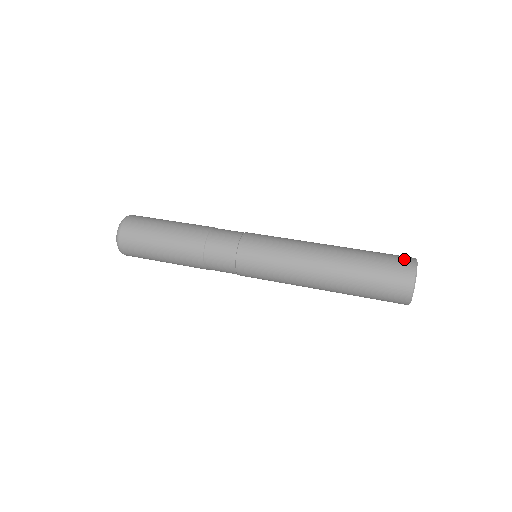
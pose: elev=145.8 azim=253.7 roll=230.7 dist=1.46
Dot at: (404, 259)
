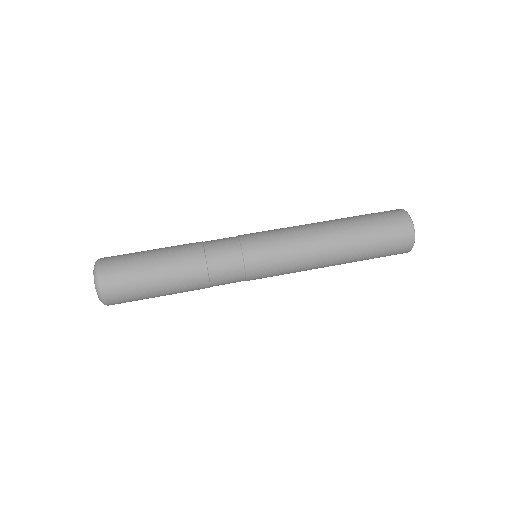
Dot at: (392, 210)
